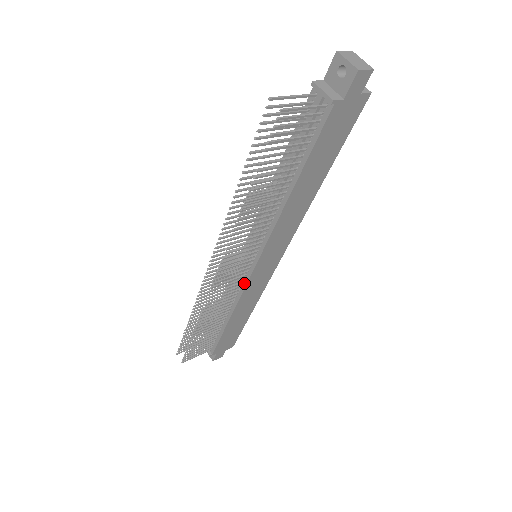
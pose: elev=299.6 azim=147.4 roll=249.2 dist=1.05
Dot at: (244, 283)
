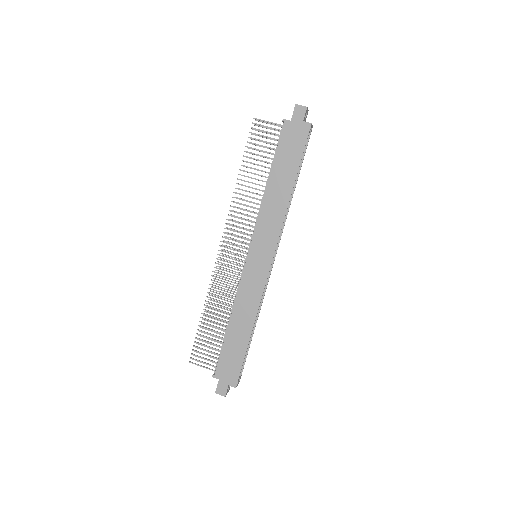
Dot at: (242, 275)
